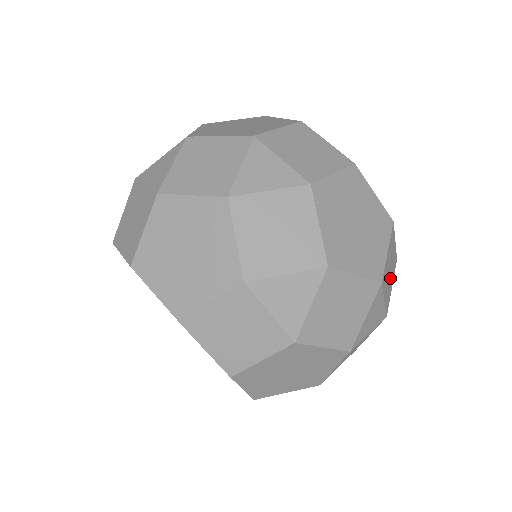
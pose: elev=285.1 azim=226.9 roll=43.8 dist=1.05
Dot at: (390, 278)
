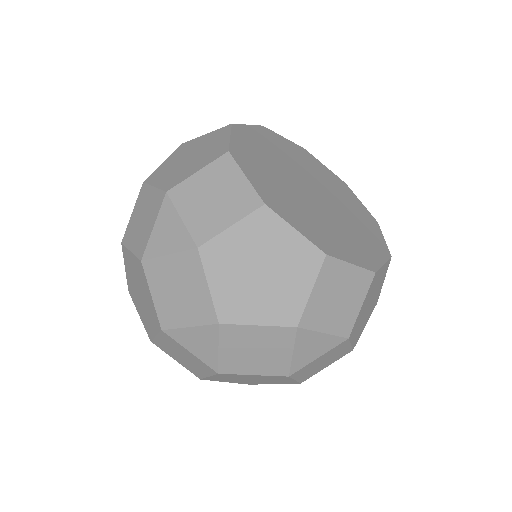
Dot at: (345, 303)
